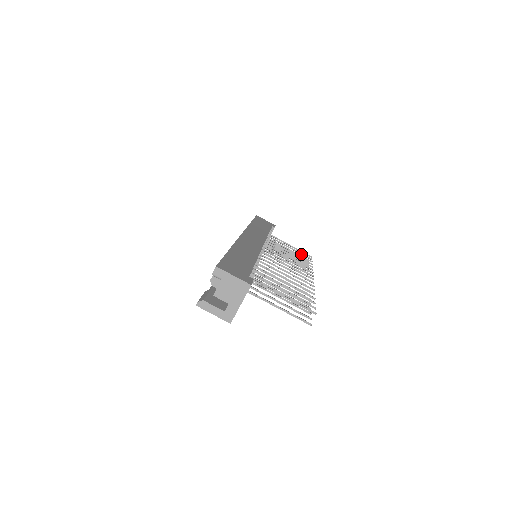
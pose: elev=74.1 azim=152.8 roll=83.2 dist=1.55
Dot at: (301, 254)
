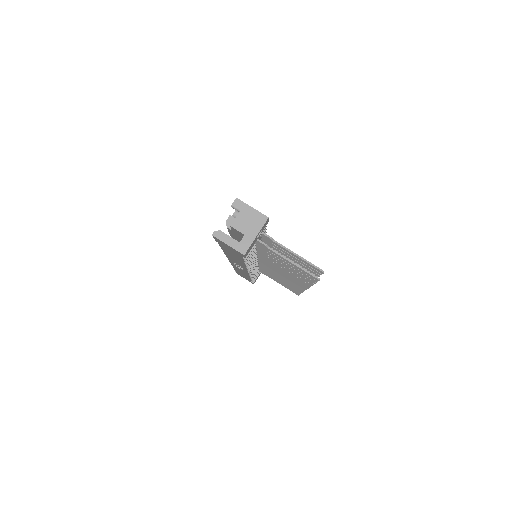
Dot at: occluded
